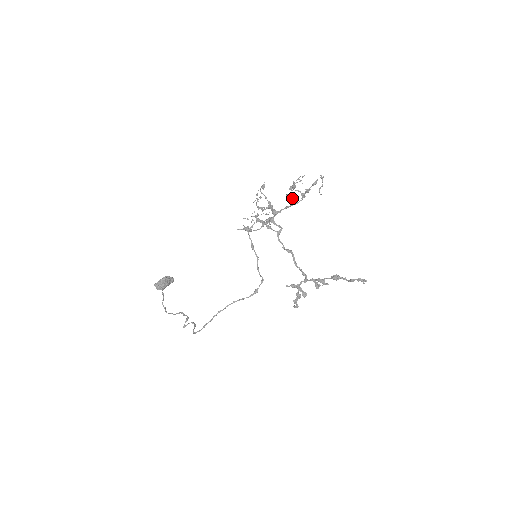
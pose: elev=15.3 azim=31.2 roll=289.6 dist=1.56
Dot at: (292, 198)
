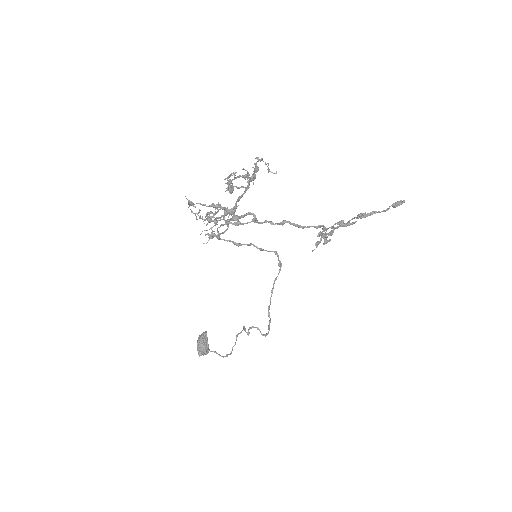
Dot at: occluded
